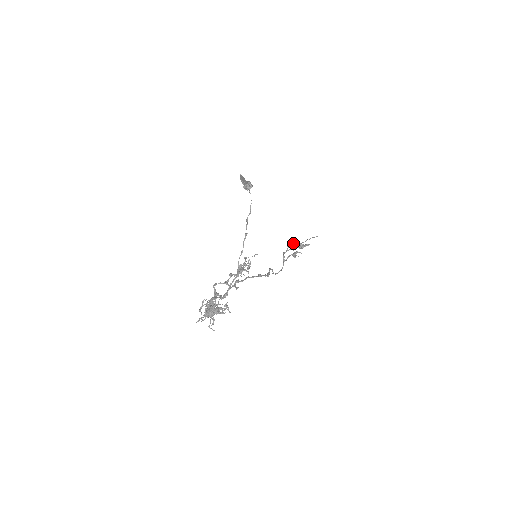
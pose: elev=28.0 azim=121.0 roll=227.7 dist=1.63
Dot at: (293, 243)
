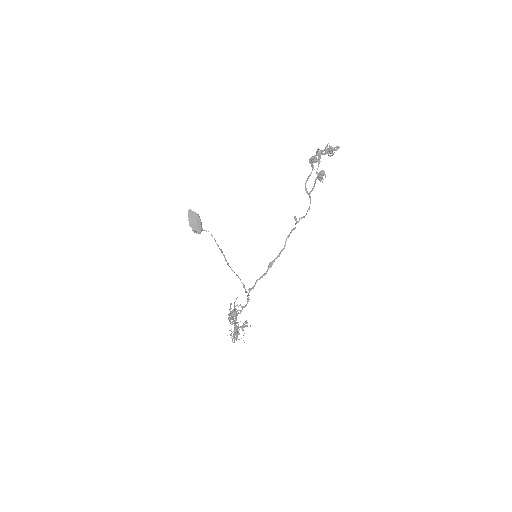
Dot at: (313, 162)
